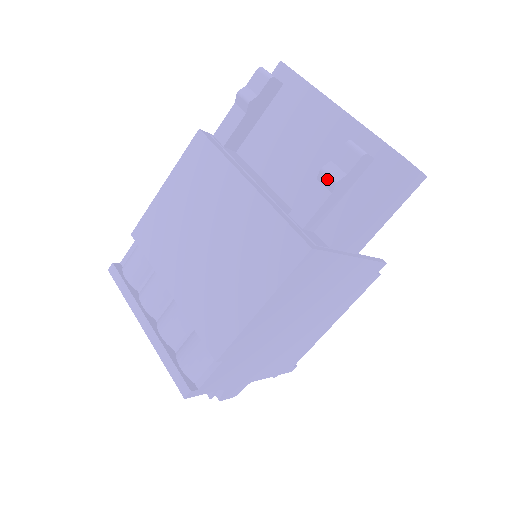
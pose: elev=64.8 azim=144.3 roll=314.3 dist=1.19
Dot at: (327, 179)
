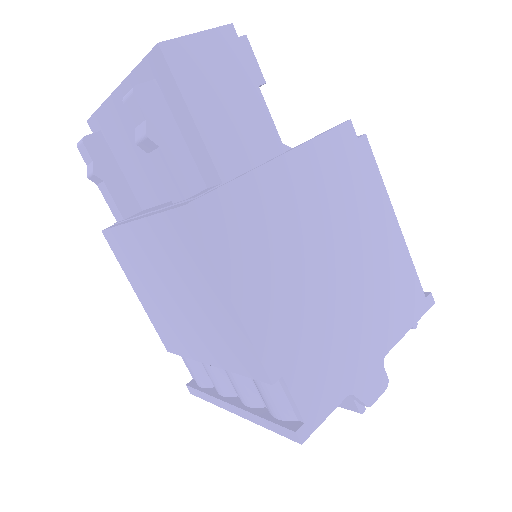
Dot at: (144, 143)
